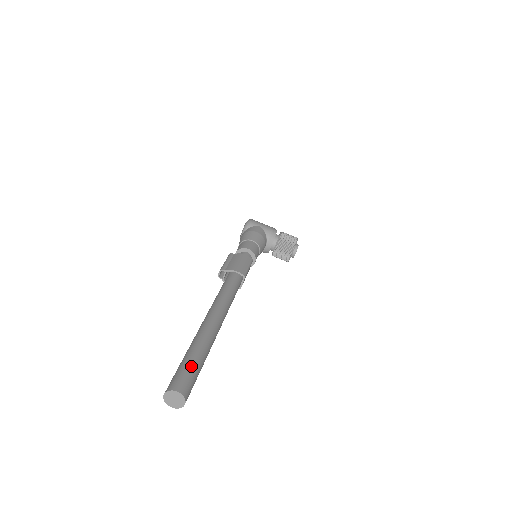
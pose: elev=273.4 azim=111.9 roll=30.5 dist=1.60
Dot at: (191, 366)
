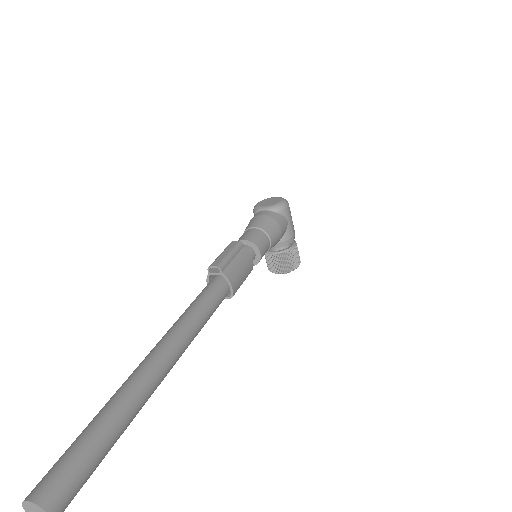
Dot at: (96, 462)
